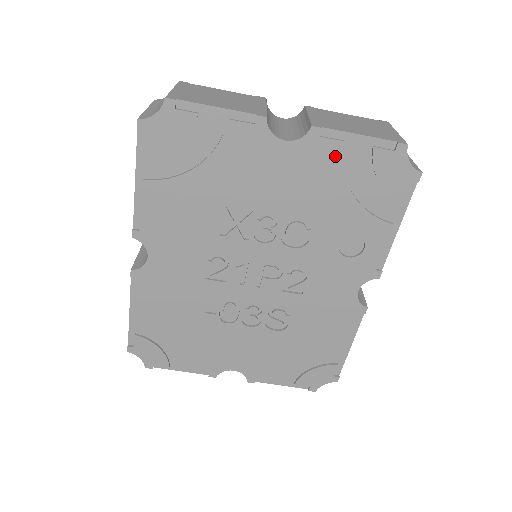
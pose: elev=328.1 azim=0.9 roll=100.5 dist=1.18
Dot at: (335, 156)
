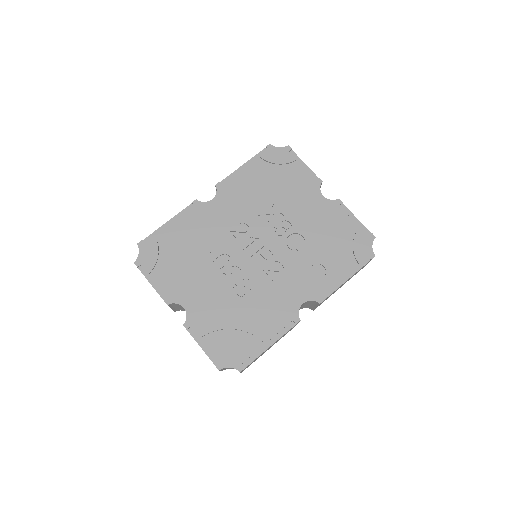
Dot at: (340, 218)
